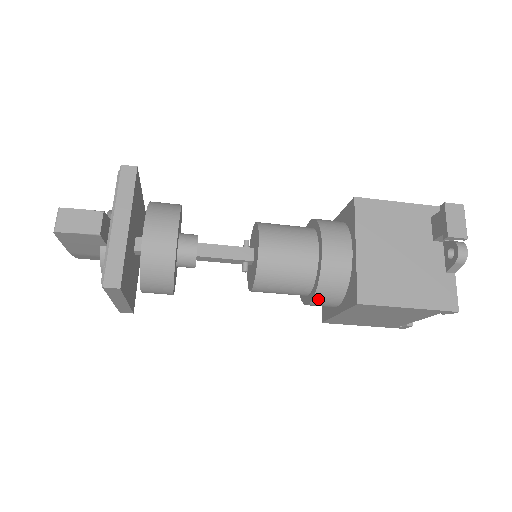
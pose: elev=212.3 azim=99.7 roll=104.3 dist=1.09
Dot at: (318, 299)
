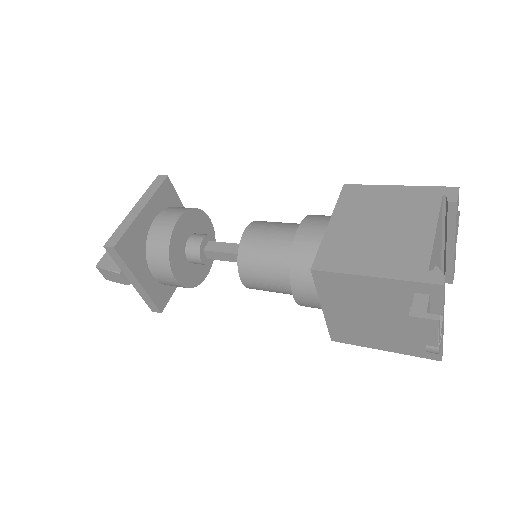
Dot at: occluded
